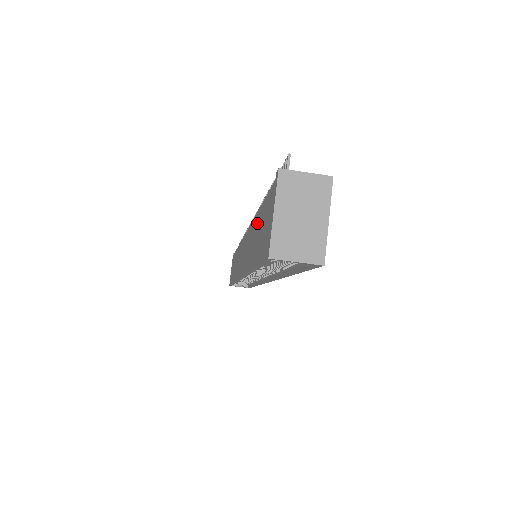
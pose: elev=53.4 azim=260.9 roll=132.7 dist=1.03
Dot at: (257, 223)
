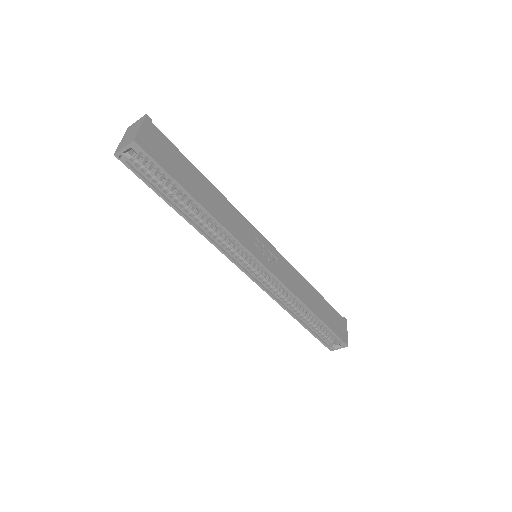
Dot at: occluded
